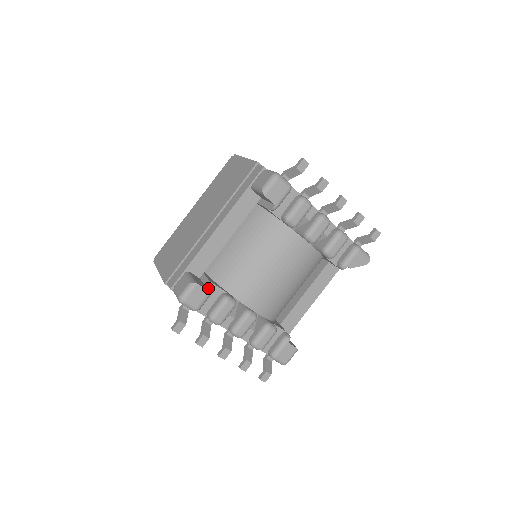
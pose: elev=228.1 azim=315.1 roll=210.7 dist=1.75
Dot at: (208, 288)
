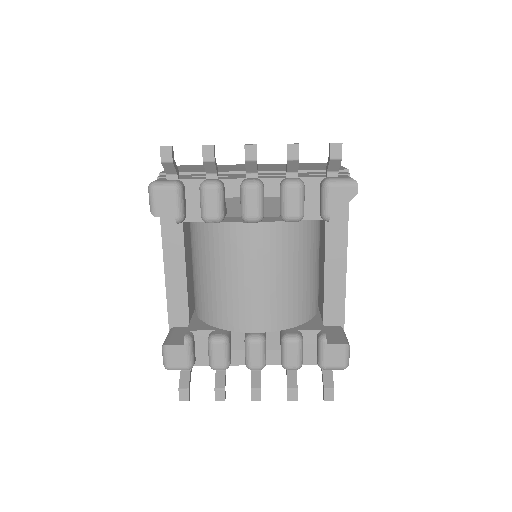
Dot at: (185, 340)
